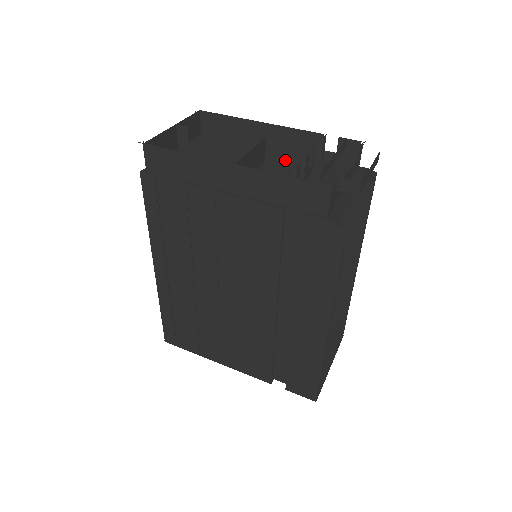
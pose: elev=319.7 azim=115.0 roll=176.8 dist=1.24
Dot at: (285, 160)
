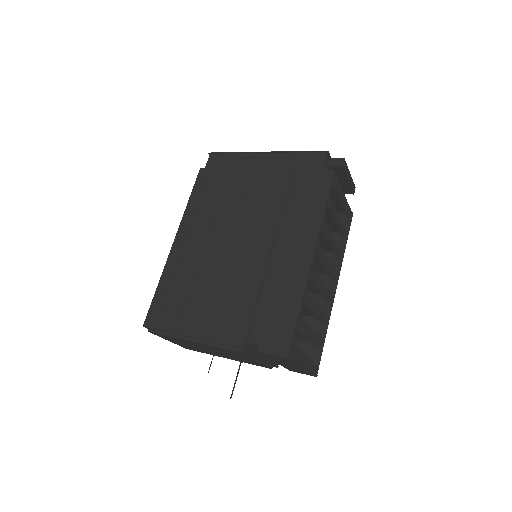
Dot at: occluded
